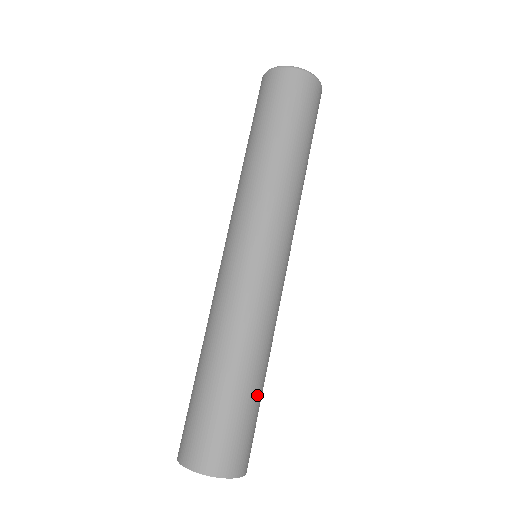
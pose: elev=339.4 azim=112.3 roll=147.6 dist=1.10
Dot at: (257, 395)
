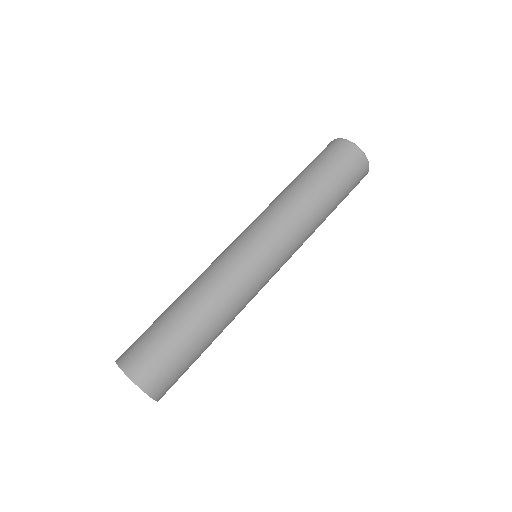
Dot at: (184, 334)
